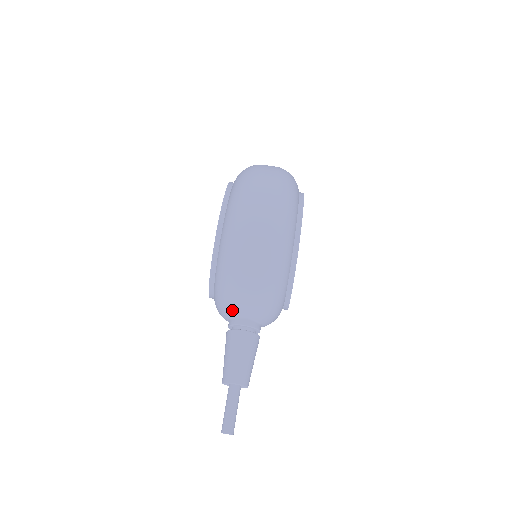
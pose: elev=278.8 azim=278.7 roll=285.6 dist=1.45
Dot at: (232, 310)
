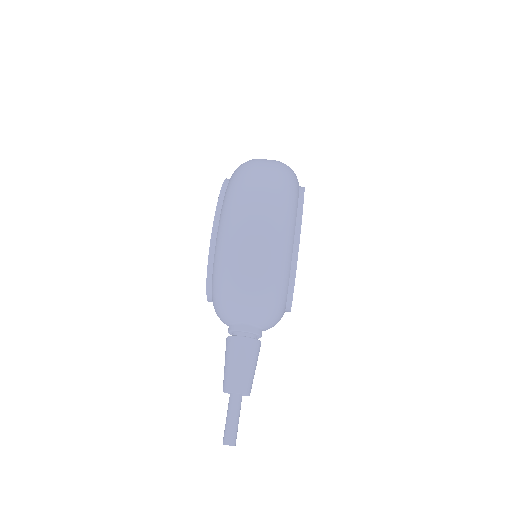
Dot at: (231, 316)
